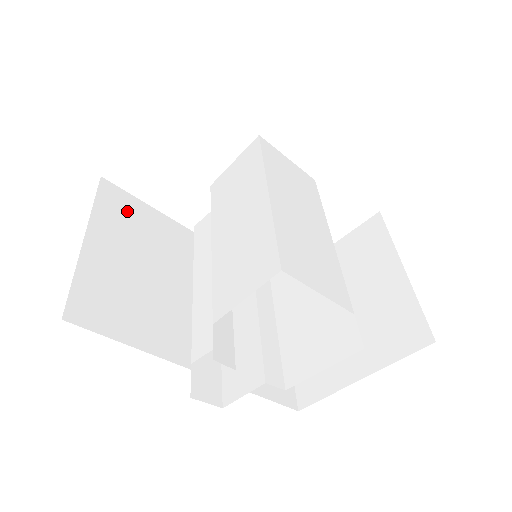
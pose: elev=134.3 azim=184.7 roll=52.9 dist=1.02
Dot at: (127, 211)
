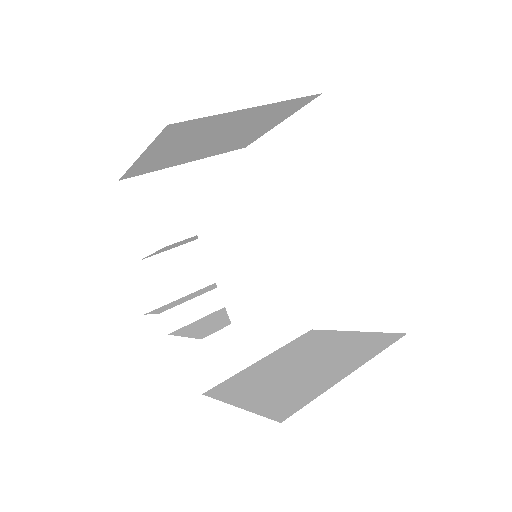
Dot at: (237, 177)
